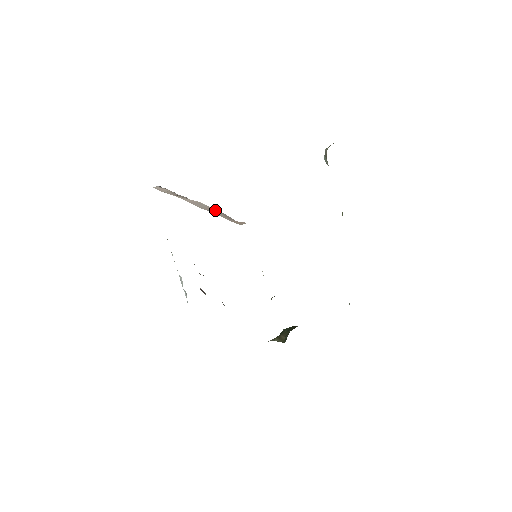
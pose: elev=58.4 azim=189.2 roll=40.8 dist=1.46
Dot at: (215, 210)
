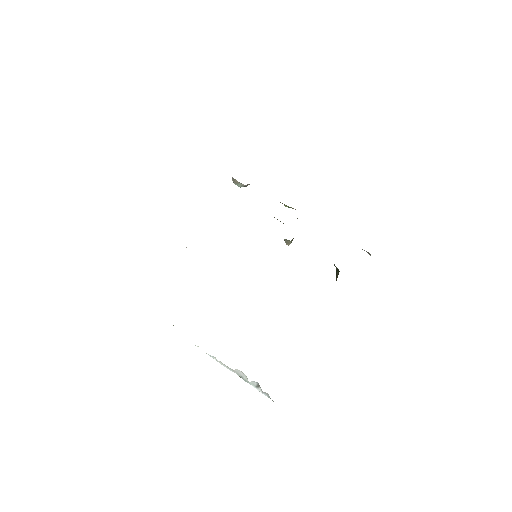
Dot at: occluded
